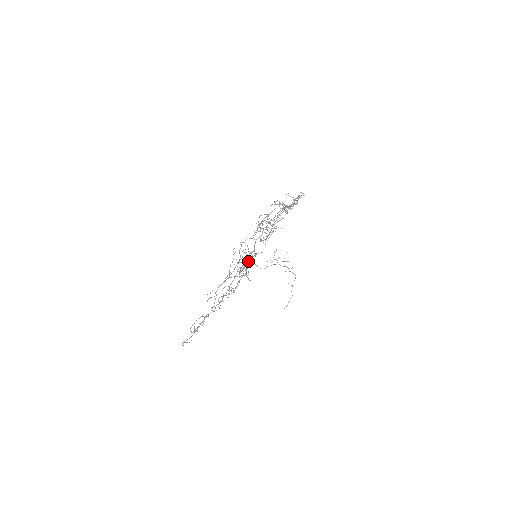
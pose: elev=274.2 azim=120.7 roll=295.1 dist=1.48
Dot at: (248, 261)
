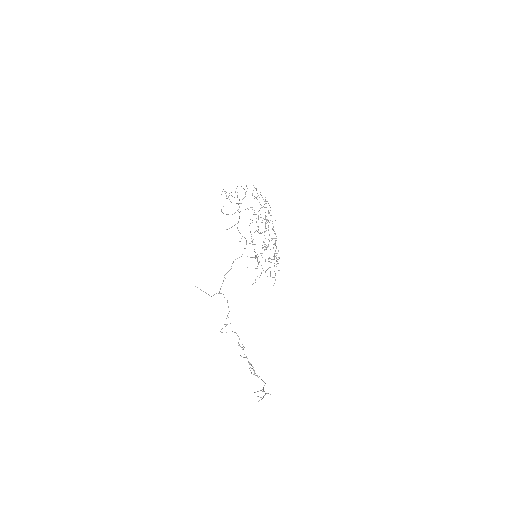
Dot at: occluded
